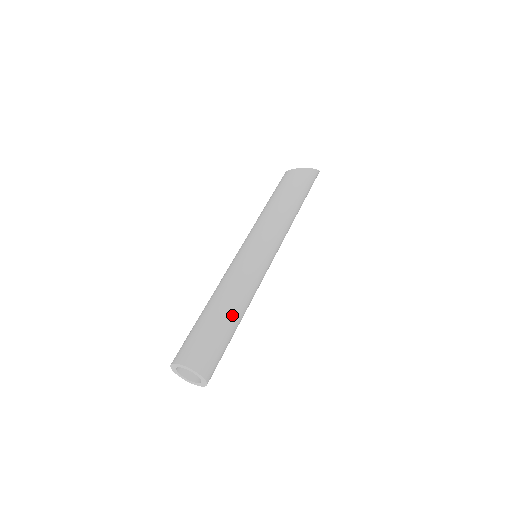
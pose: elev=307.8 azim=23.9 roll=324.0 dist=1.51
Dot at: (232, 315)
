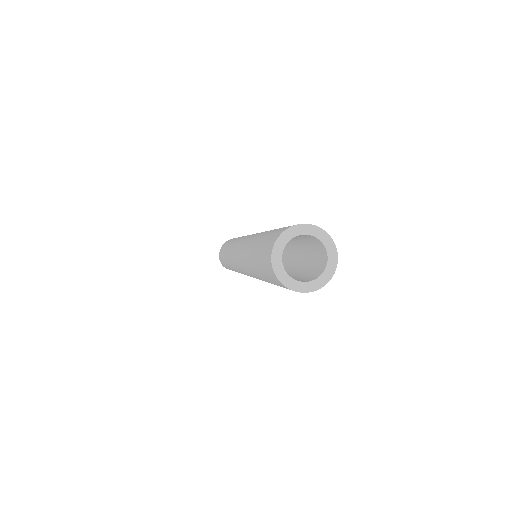
Dot at: occluded
